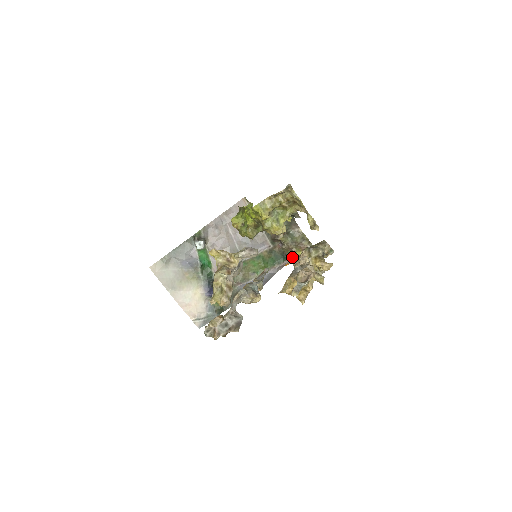
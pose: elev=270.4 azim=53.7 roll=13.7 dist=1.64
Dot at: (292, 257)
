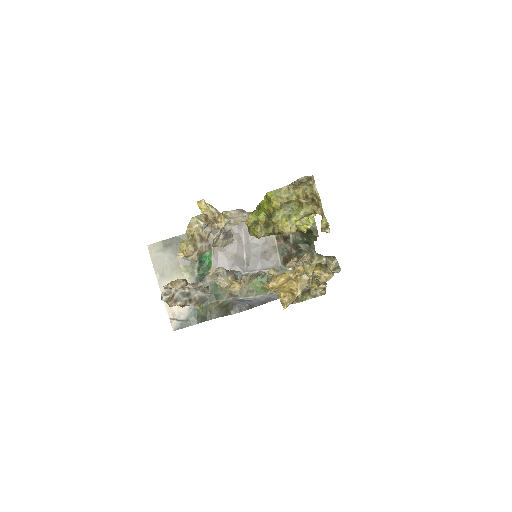
Dot at: occluded
